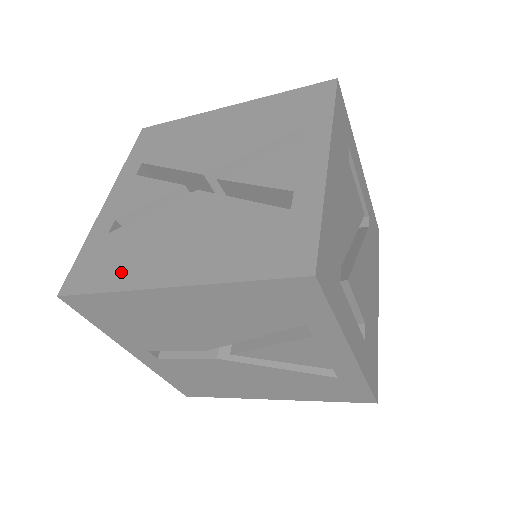
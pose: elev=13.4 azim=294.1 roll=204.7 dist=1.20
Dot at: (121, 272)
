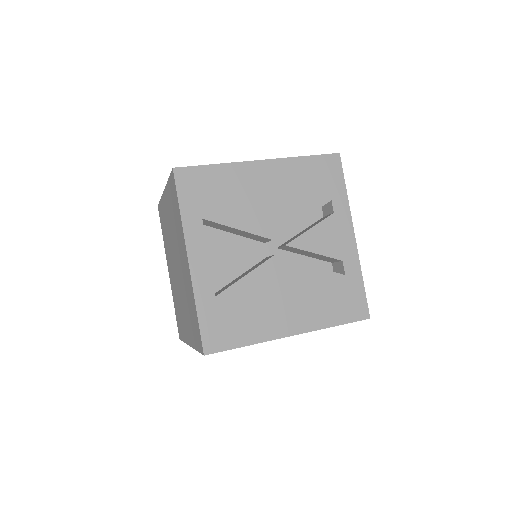
Dot at: (250, 329)
